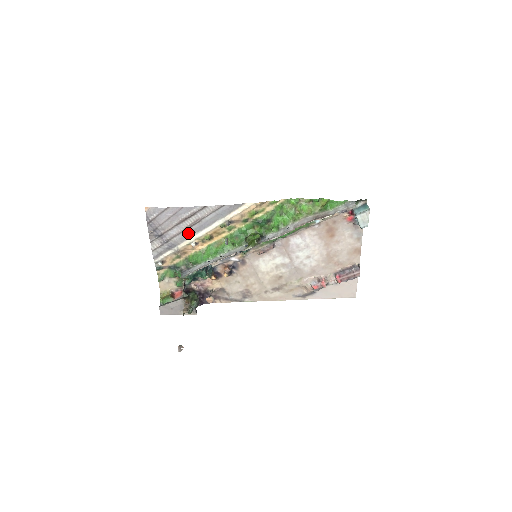
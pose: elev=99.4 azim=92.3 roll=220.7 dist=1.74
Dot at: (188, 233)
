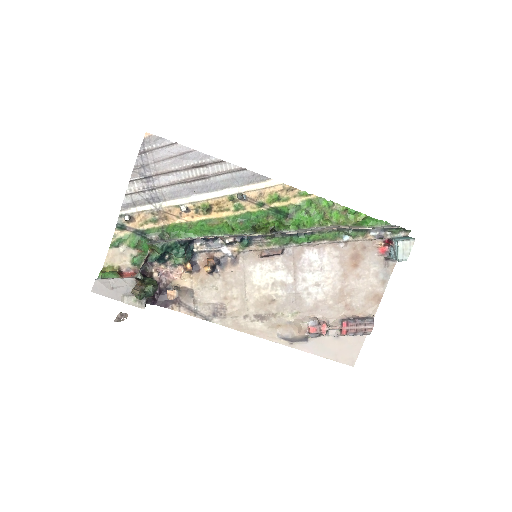
Dot at: (184, 189)
